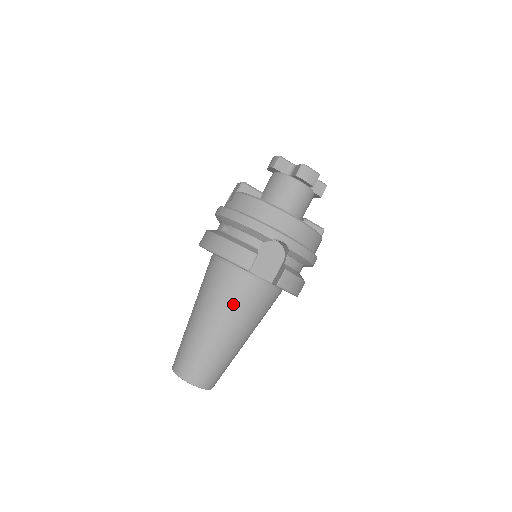
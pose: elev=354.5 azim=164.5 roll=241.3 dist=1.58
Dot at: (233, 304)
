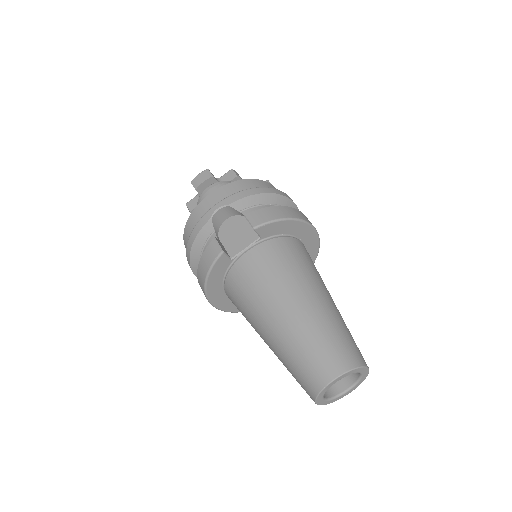
Dot at: (259, 287)
